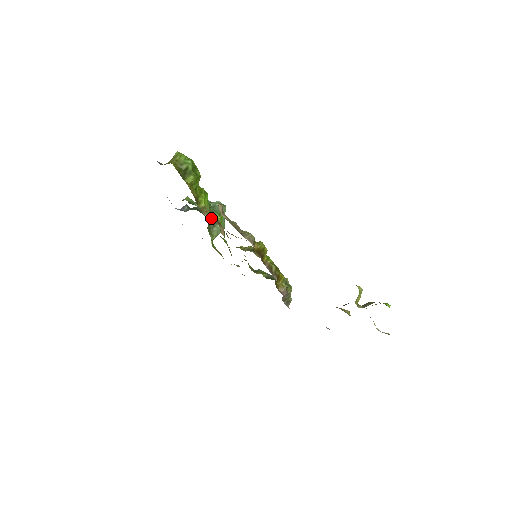
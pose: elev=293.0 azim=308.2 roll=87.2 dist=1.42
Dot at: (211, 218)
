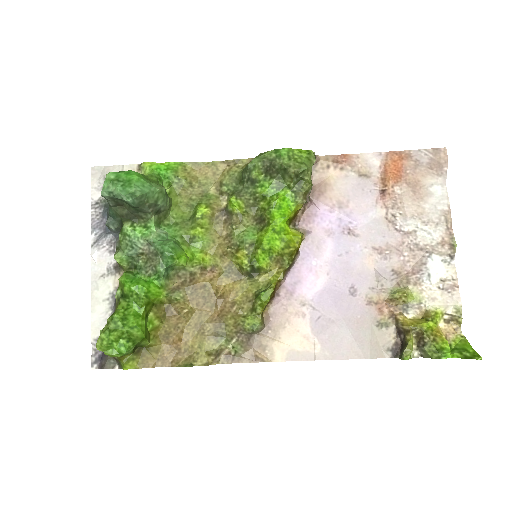
Dot at: (145, 213)
